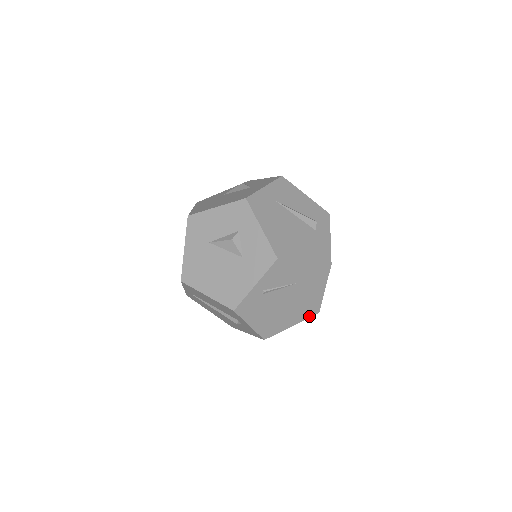
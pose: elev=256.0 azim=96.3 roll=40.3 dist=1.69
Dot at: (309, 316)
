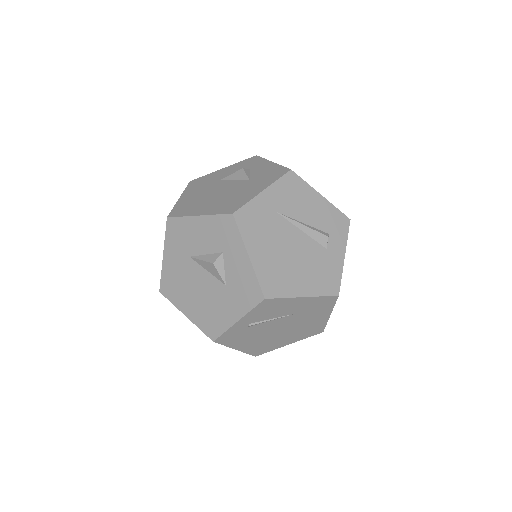
Dot at: (310, 335)
